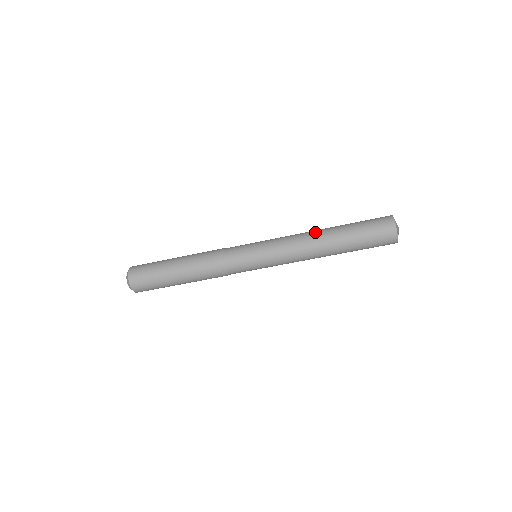
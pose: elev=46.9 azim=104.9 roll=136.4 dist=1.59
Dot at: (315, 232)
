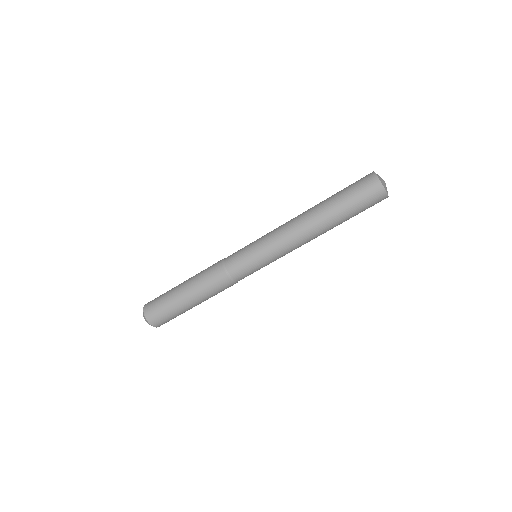
Dot at: occluded
